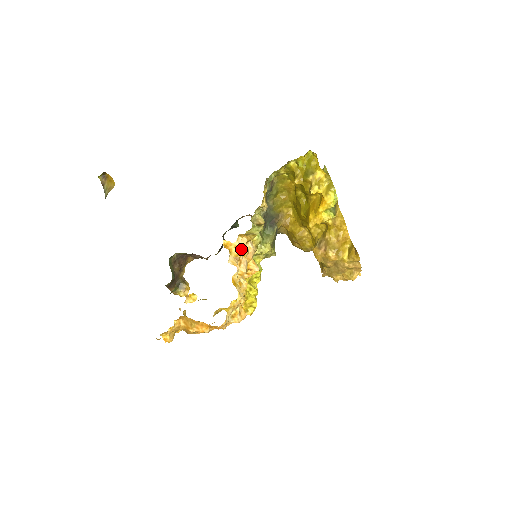
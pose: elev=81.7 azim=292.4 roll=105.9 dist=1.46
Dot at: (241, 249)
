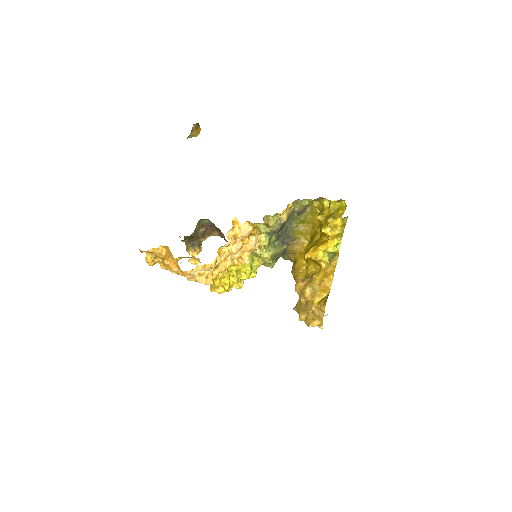
Dot at: (242, 232)
